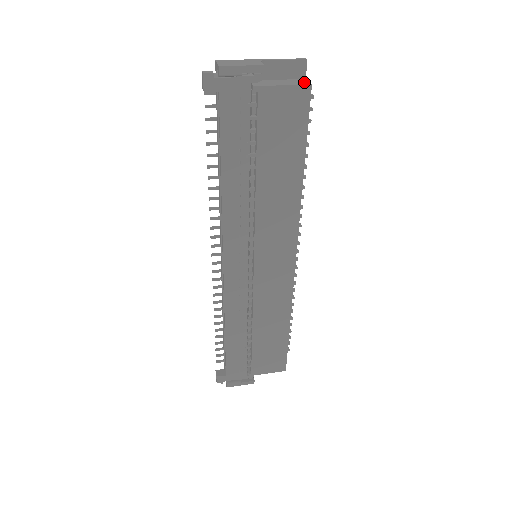
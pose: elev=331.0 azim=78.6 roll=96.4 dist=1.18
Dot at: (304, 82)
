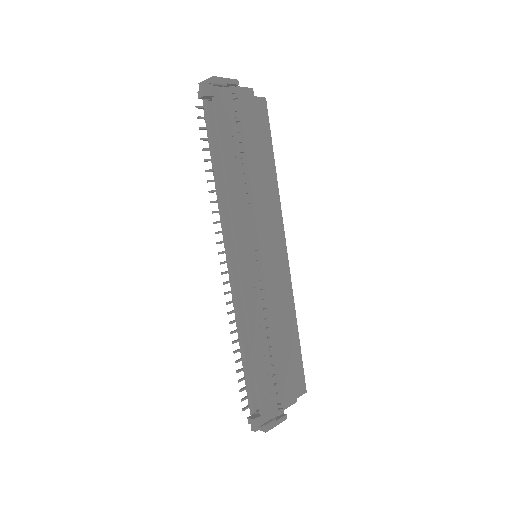
Dot at: occluded
